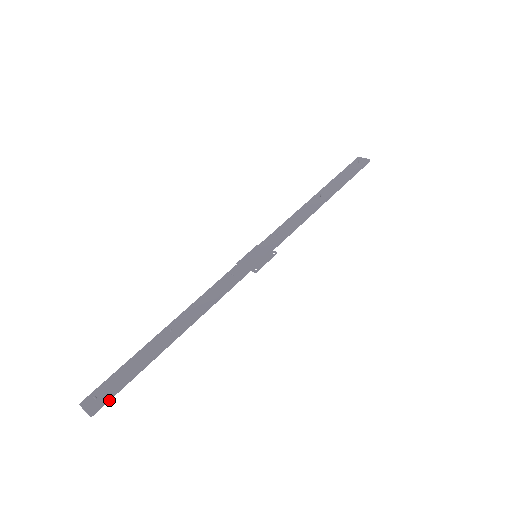
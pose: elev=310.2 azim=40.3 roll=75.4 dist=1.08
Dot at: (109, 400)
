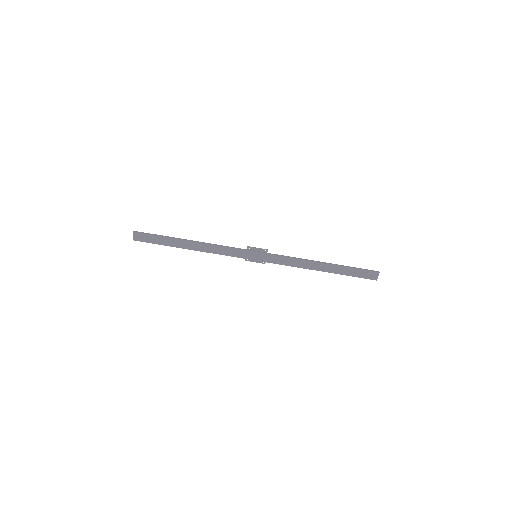
Dot at: (144, 241)
